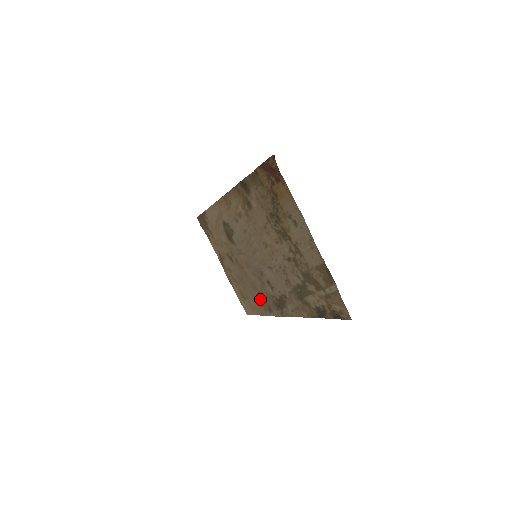
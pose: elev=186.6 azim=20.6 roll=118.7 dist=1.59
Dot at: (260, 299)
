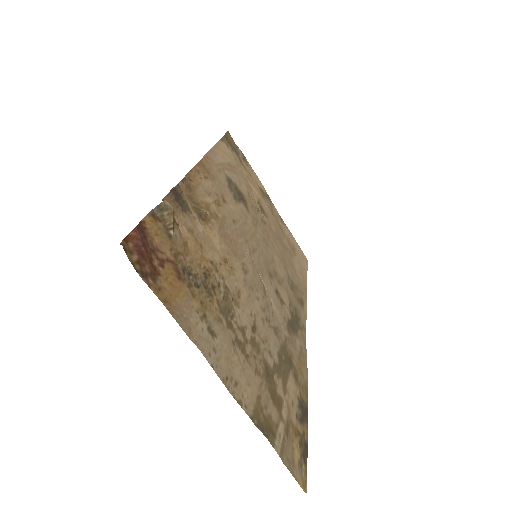
Dot at: (293, 281)
